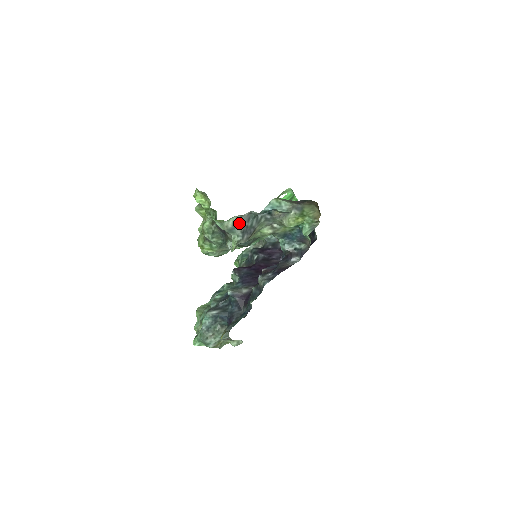
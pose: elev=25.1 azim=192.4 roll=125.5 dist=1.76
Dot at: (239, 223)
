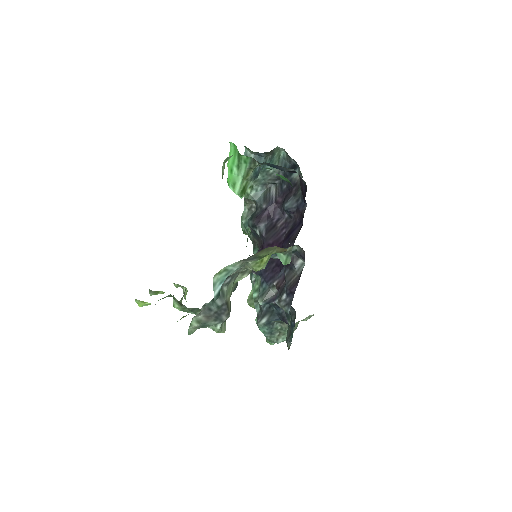
Dot at: (204, 317)
